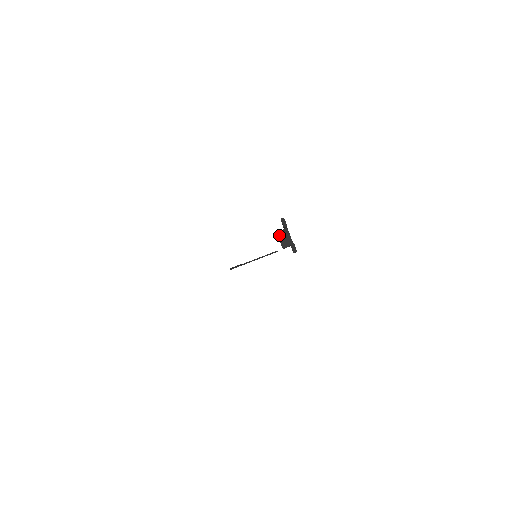
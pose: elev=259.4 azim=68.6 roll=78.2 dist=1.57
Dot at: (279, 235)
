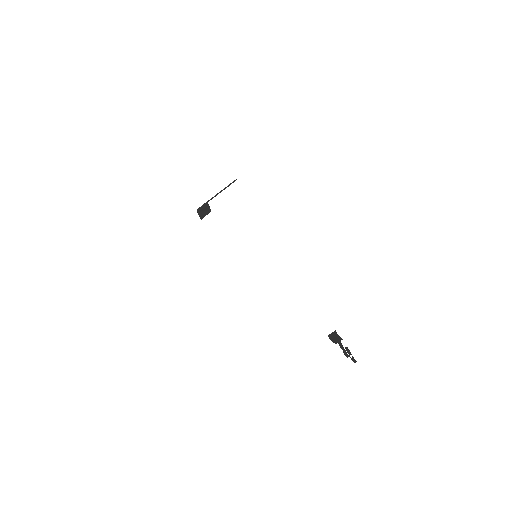
Dot at: (332, 340)
